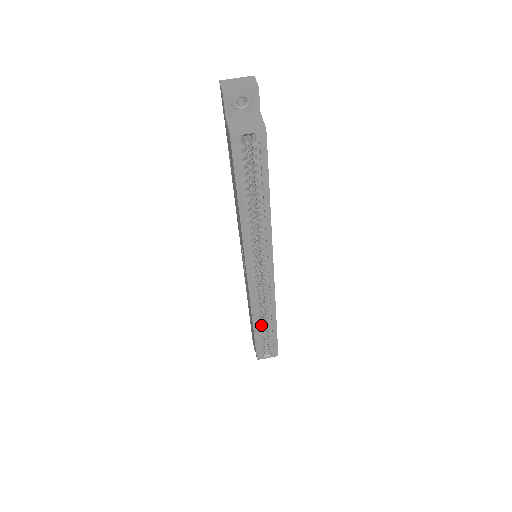
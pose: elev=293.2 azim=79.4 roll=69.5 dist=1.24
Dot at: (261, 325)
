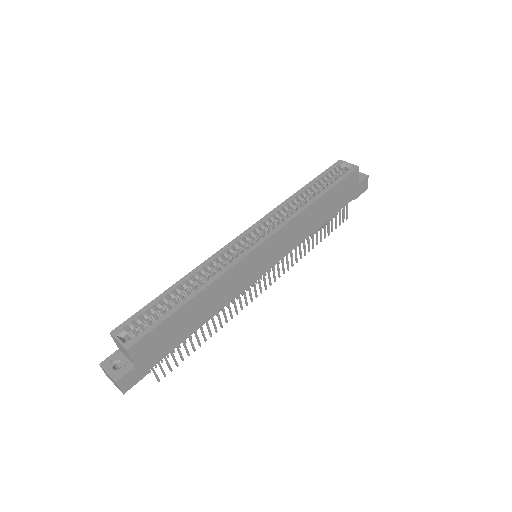
Dot at: (181, 291)
